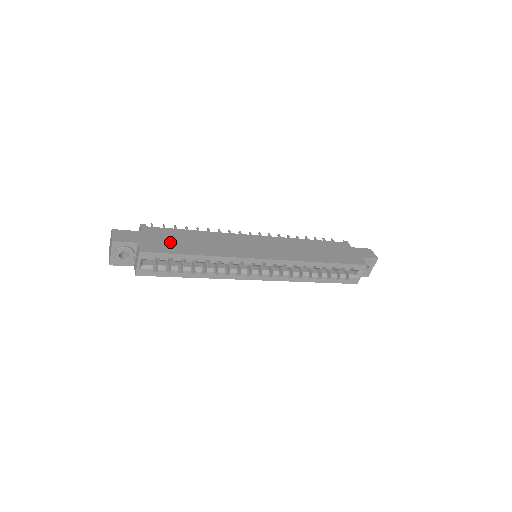
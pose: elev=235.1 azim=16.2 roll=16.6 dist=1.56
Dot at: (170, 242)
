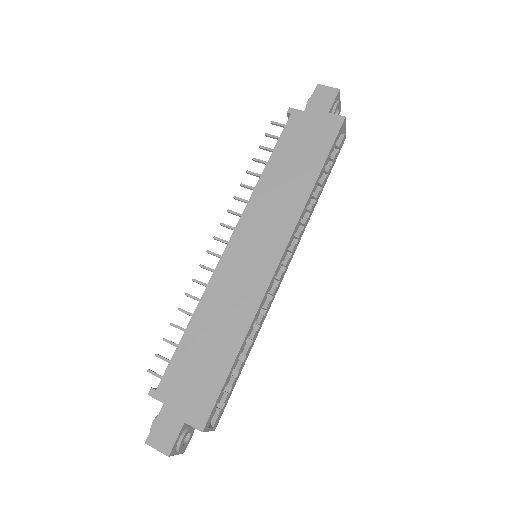
Dot at: (199, 376)
